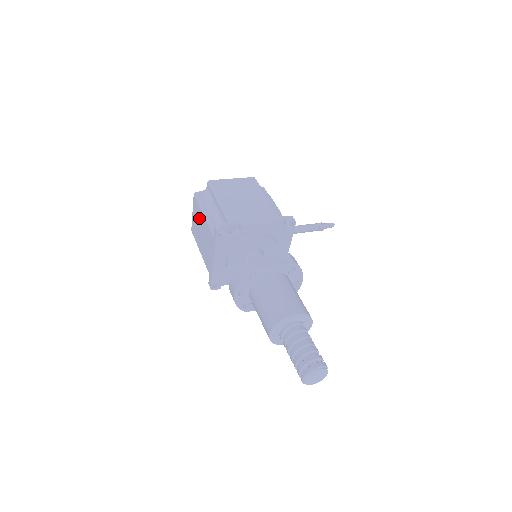
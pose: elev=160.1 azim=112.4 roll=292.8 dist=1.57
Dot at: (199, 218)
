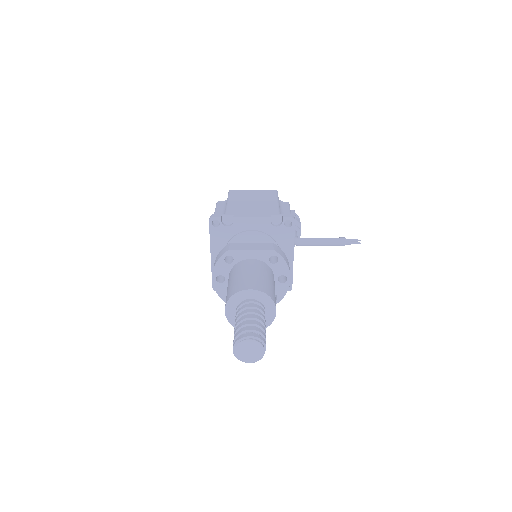
Dot at: occluded
